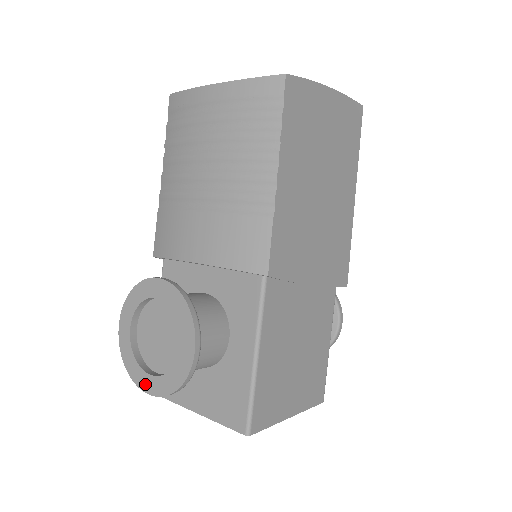
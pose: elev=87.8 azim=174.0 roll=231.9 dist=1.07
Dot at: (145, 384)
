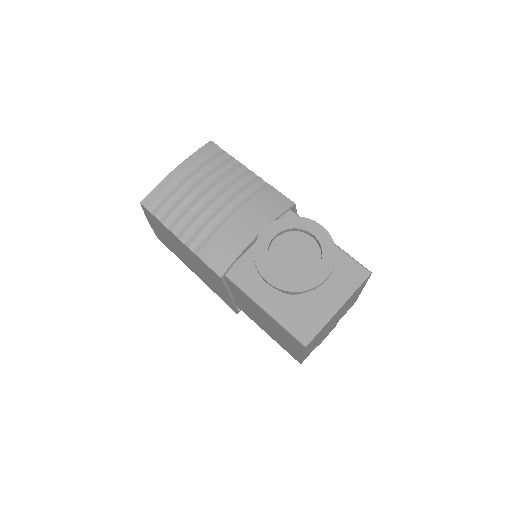
Dot at: (319, 278)
